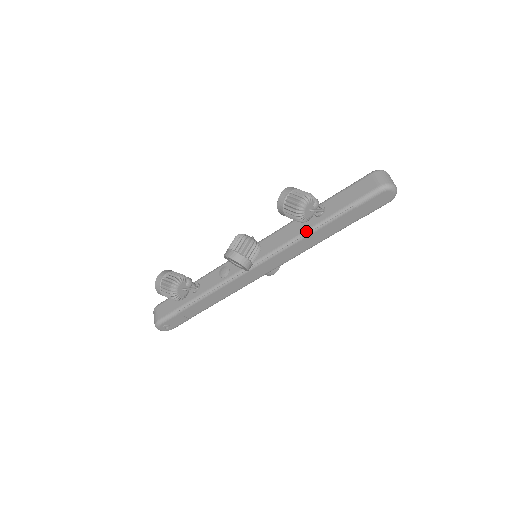
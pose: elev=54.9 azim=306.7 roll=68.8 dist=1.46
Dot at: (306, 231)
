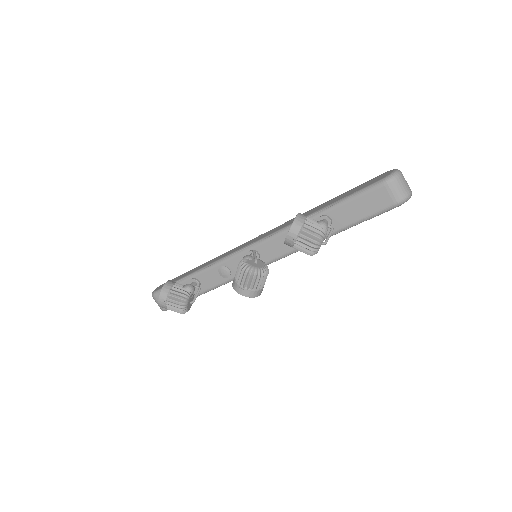
Dot at: occluded
